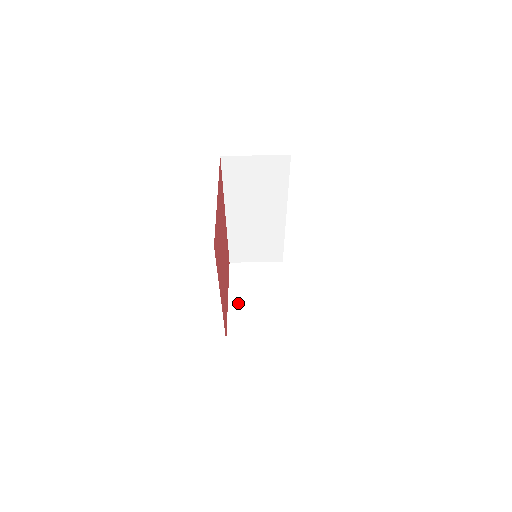
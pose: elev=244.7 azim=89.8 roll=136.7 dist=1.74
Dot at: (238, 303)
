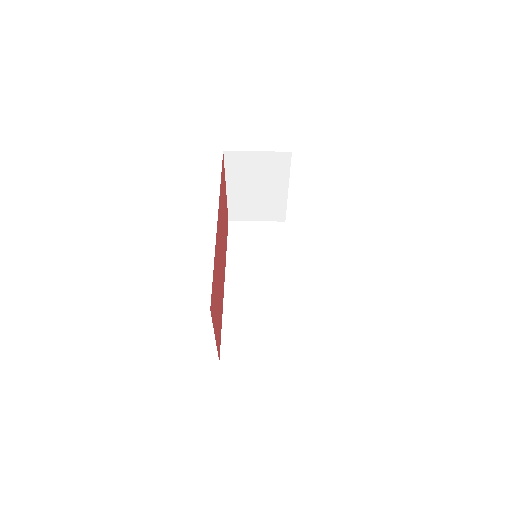
Dot at: occluded
